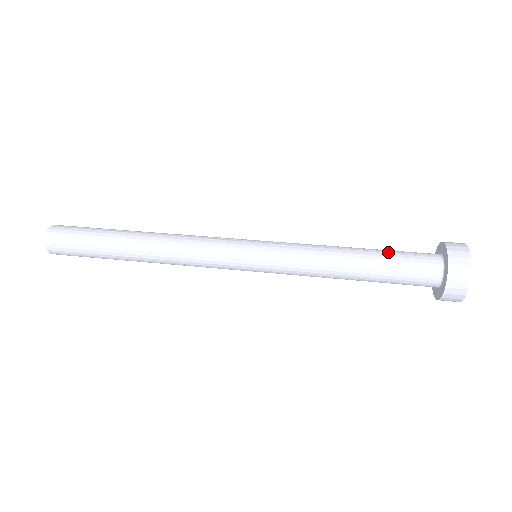
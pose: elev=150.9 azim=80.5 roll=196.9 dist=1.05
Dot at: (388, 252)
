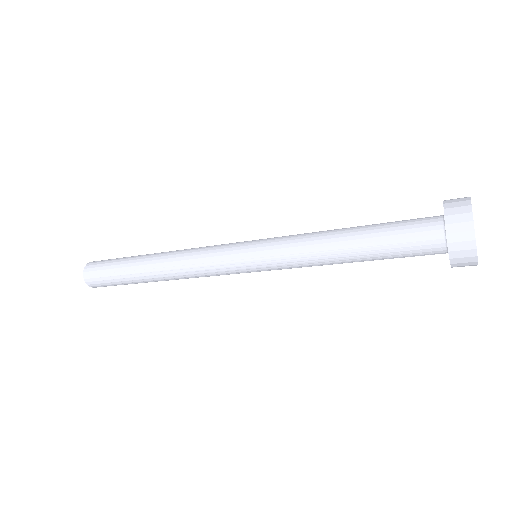
Dot at: occluded
